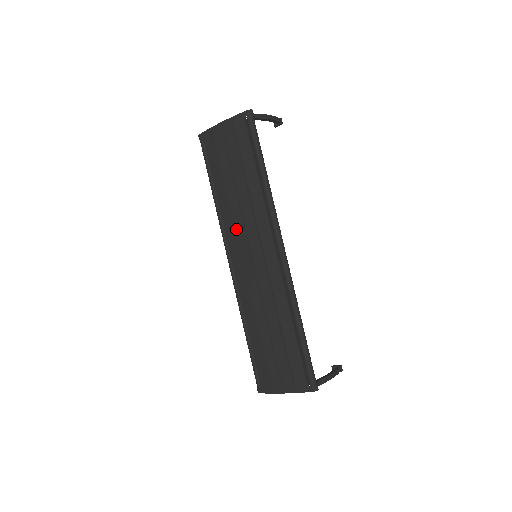
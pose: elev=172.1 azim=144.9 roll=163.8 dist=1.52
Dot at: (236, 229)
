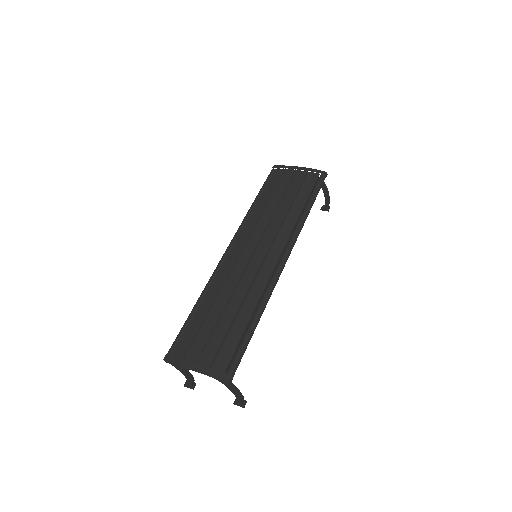
Dot at: (256, 229)
